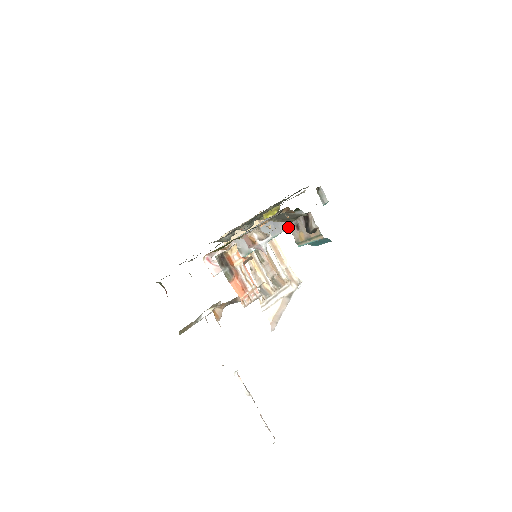
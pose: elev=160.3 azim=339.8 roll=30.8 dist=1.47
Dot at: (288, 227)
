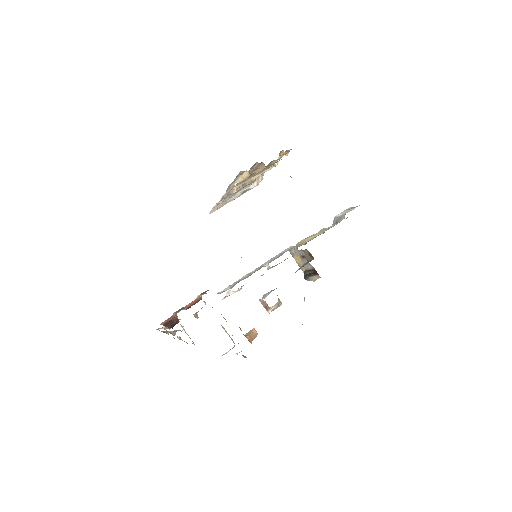
Dot at: (298, 251)
